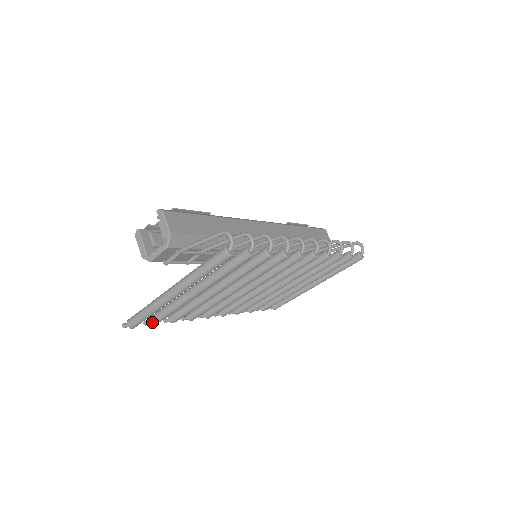
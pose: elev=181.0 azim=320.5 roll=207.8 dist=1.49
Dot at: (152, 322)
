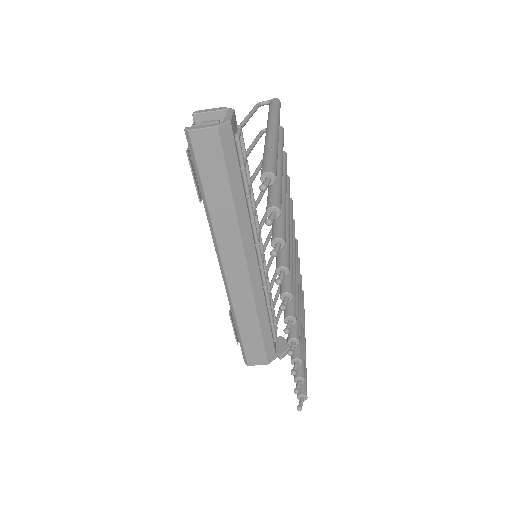
Dot at: (276, 203)
